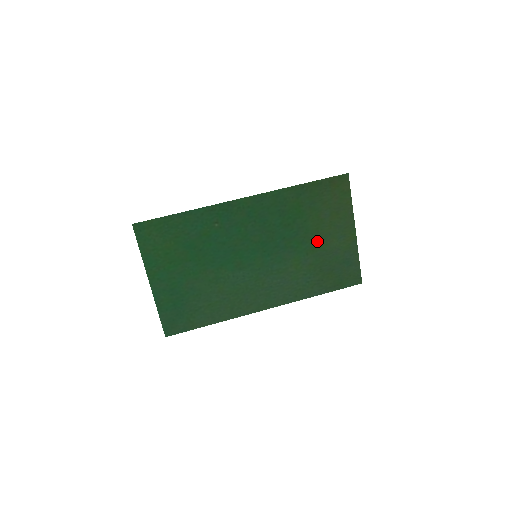
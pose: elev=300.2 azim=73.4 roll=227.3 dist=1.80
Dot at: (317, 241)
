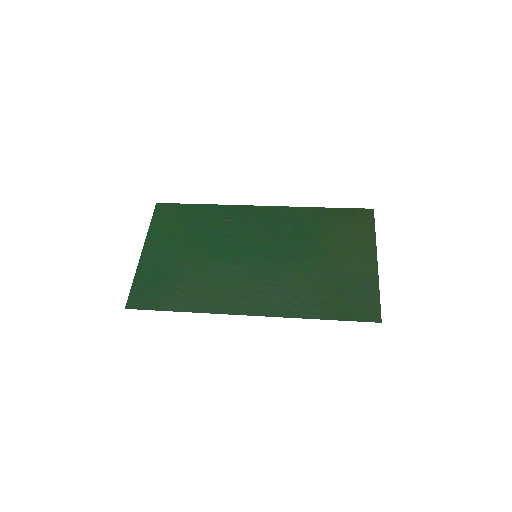
Dot at: (328, 260)
